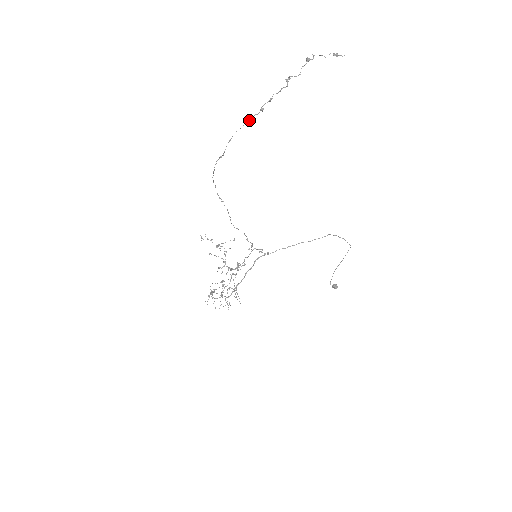
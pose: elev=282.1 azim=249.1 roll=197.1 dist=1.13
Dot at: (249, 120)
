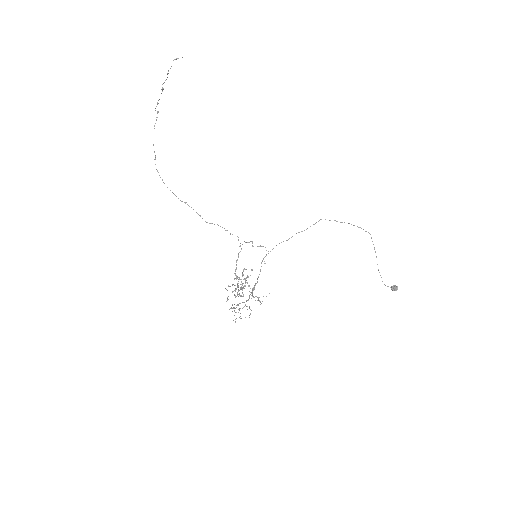
Dot at: (155, 123)
